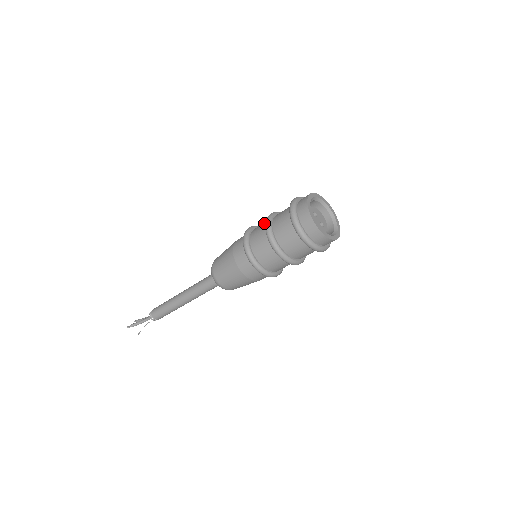
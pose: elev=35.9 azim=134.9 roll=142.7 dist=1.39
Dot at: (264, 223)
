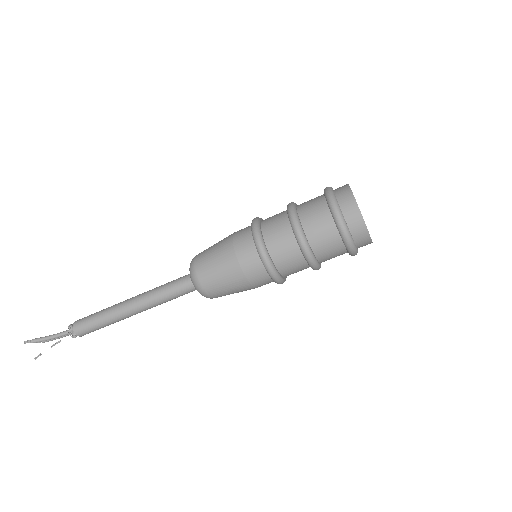
Dot at: occluded
